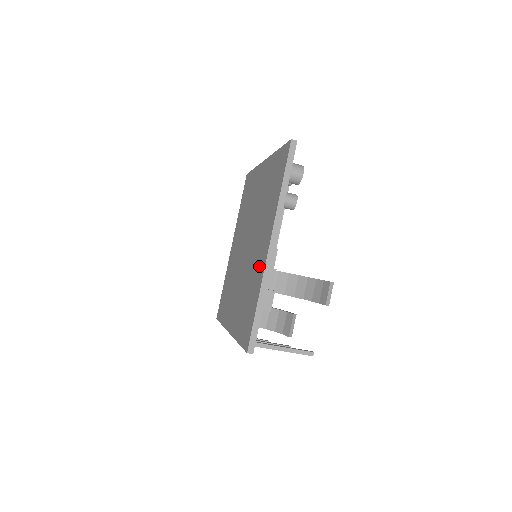
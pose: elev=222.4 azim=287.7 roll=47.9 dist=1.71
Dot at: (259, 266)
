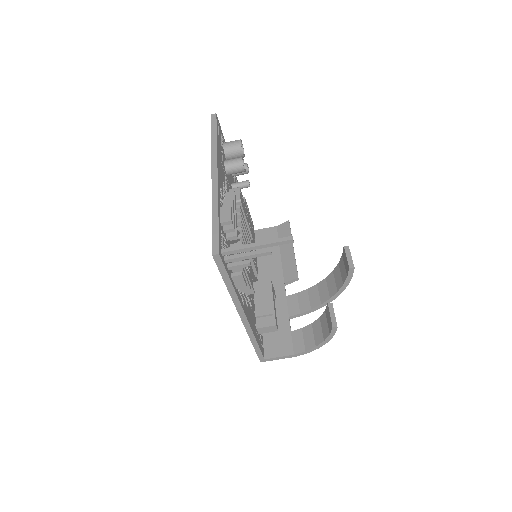
Dot at: occluded
